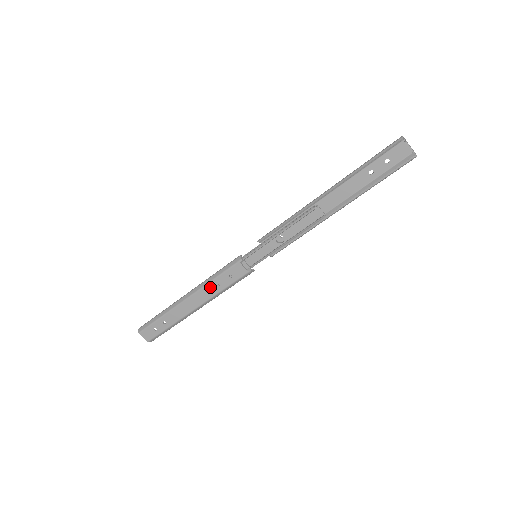
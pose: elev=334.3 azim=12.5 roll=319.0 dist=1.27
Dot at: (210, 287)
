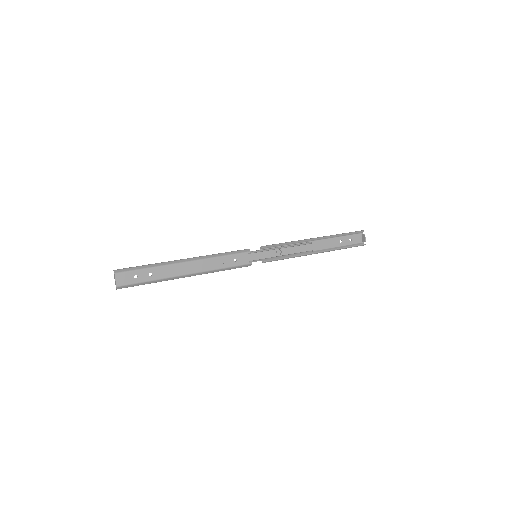
Dot at: (214, 261)
